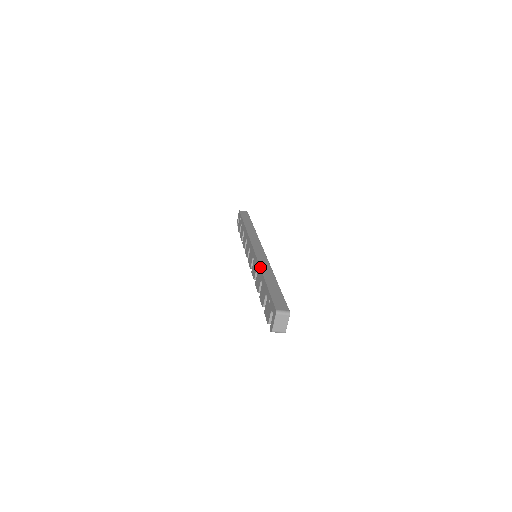
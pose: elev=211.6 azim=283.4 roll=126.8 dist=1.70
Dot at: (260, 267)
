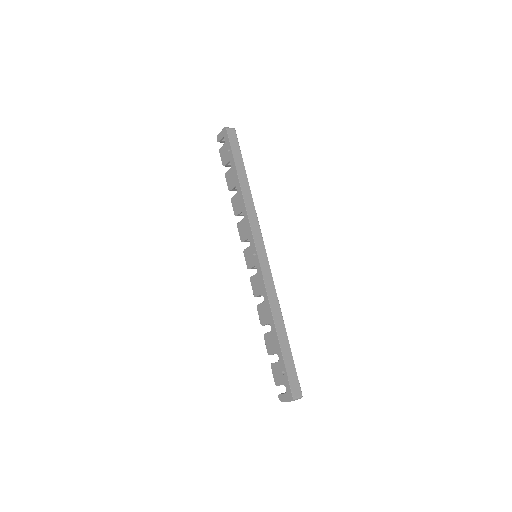
Dot at: (271, 308)
